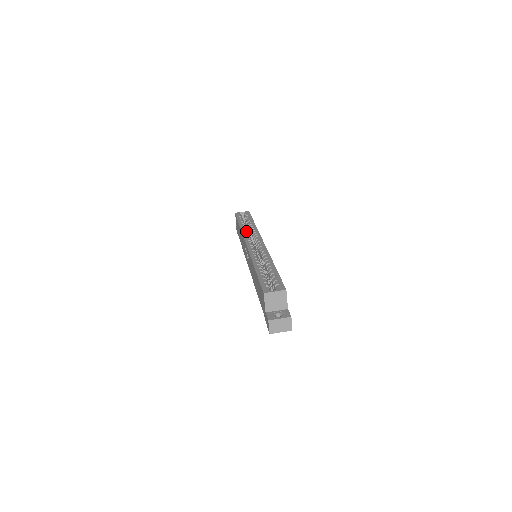
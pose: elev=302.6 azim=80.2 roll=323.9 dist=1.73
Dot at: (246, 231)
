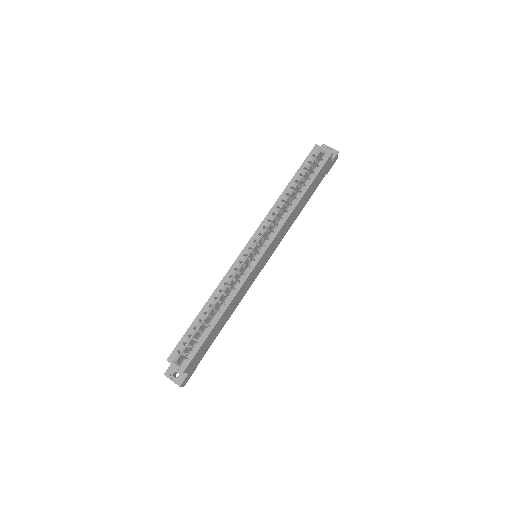
Dot at: (275, 213)
